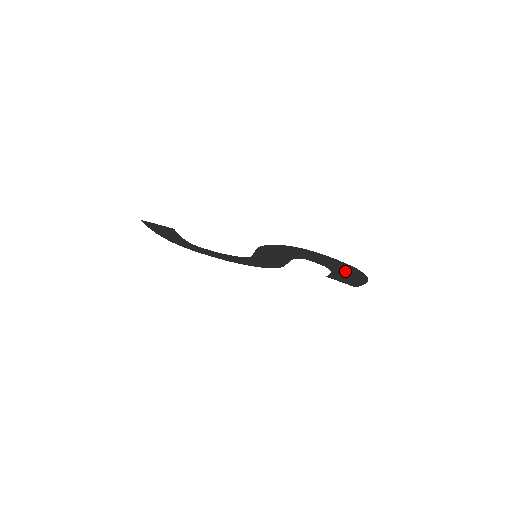
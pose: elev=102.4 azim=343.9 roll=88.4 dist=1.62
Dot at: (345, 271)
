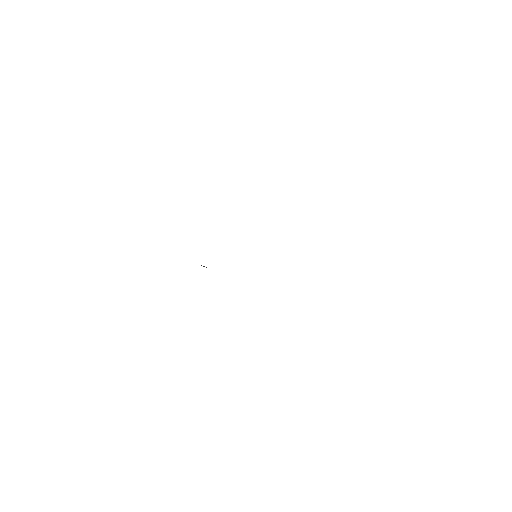
Dot at: occluded
